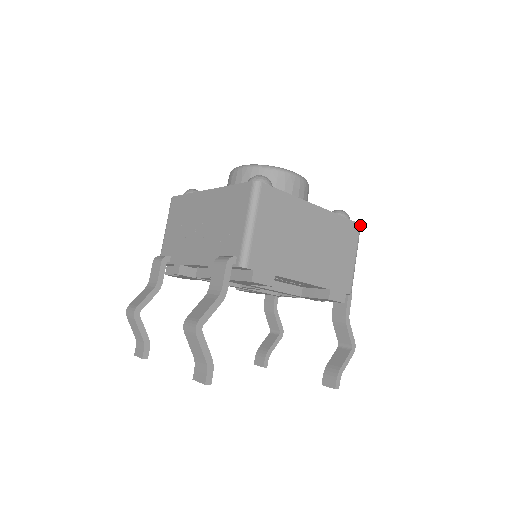
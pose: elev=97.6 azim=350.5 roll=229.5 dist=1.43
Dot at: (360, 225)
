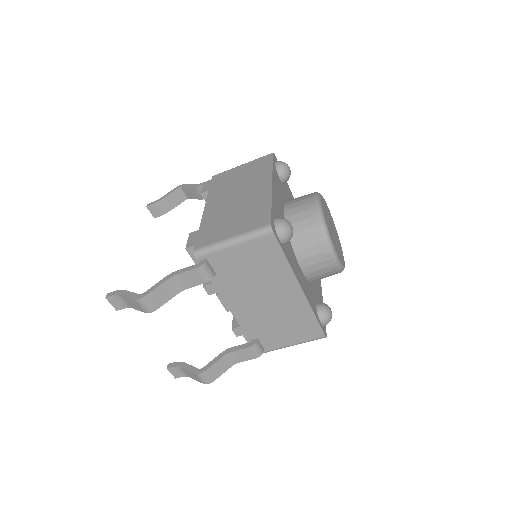
Dot at: occluded
